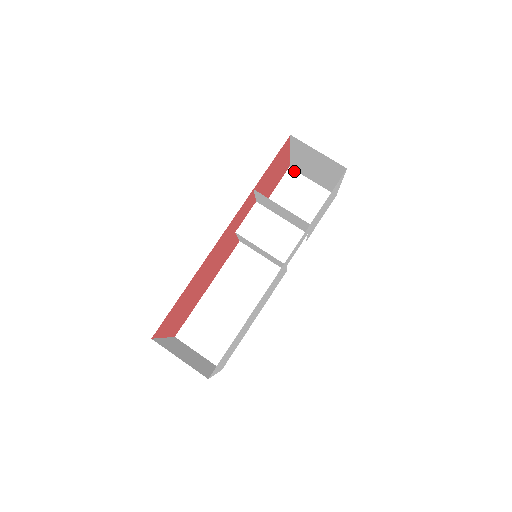
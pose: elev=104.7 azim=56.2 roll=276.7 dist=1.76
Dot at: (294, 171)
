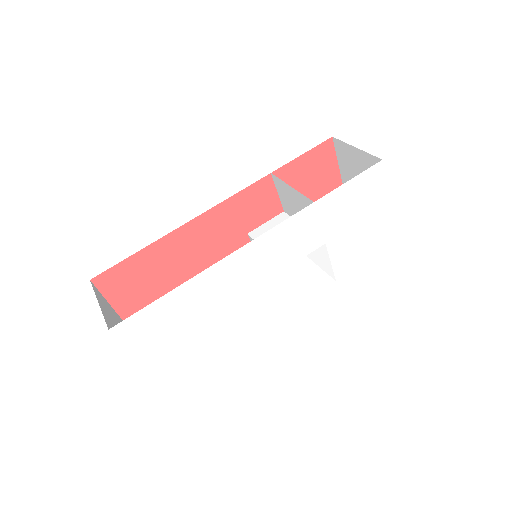
Dot at: occluded
